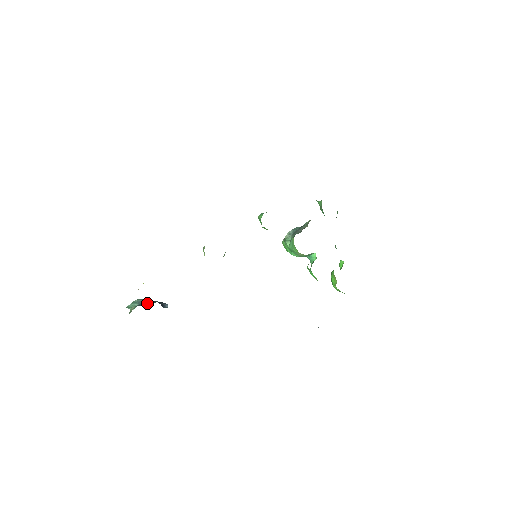
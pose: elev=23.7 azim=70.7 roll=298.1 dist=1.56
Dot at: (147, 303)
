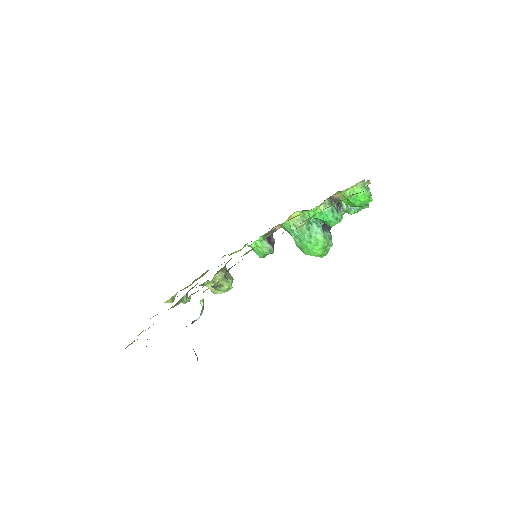
Dot at: occluded
